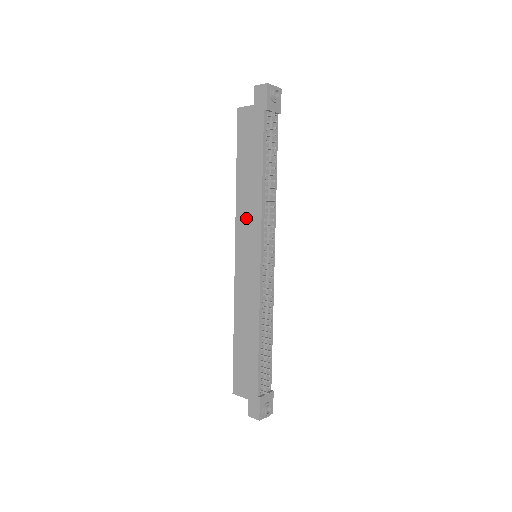
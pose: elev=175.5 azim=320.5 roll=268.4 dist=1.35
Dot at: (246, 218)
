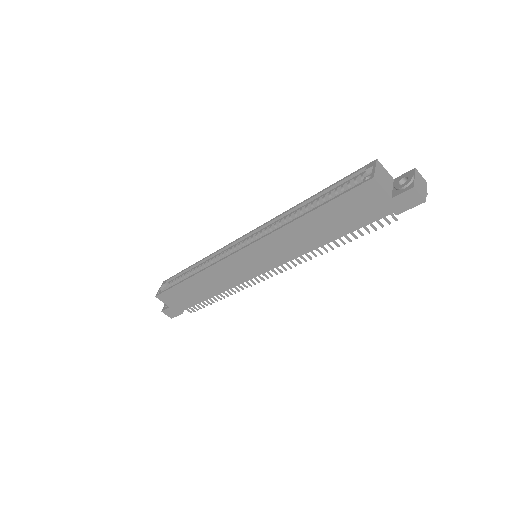
Dot at: (278, 246)
